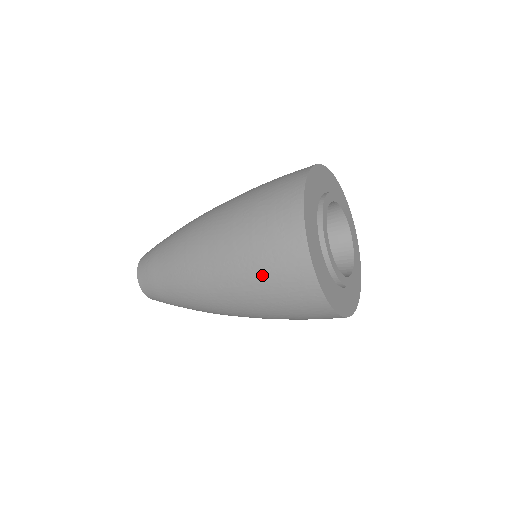
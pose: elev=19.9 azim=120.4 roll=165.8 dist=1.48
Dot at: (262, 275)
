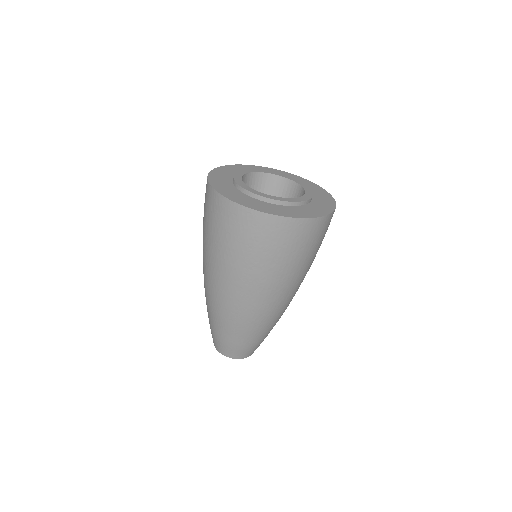
Dot at: (265, 257)
